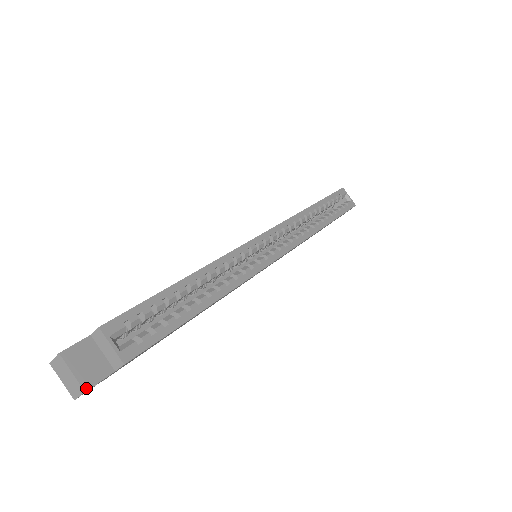
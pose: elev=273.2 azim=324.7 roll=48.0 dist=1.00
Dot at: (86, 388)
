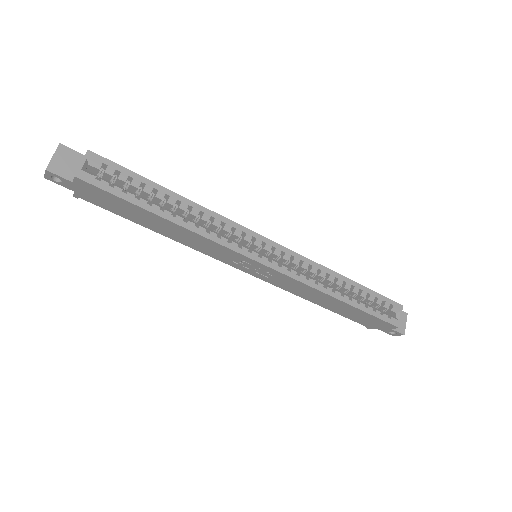
Dot at: (48, 169)
